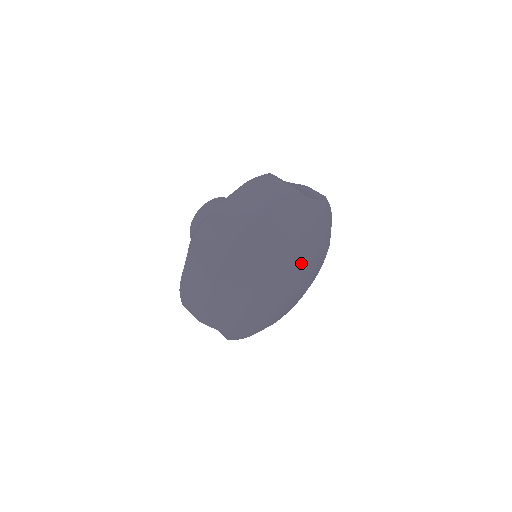
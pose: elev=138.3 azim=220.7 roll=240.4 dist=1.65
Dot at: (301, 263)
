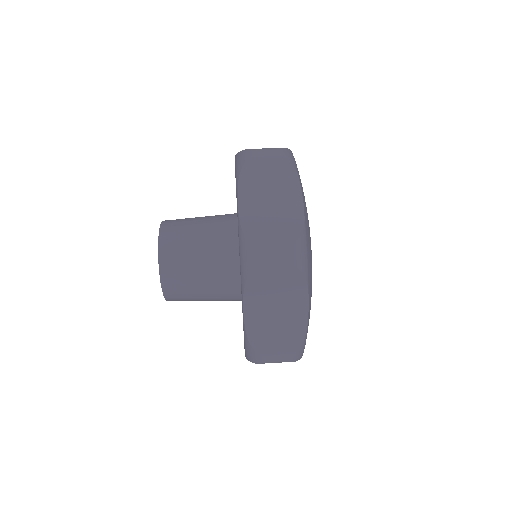
Dot at: occluded
